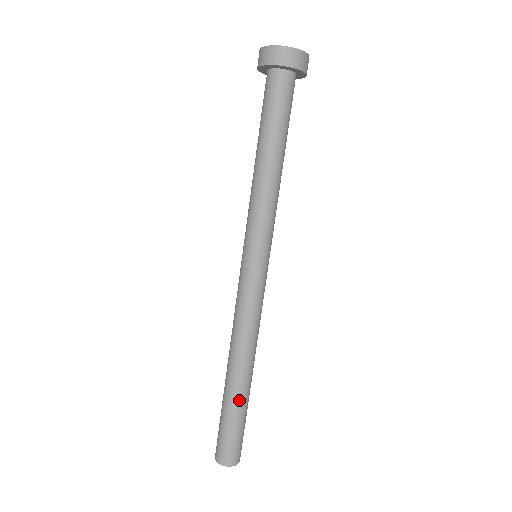
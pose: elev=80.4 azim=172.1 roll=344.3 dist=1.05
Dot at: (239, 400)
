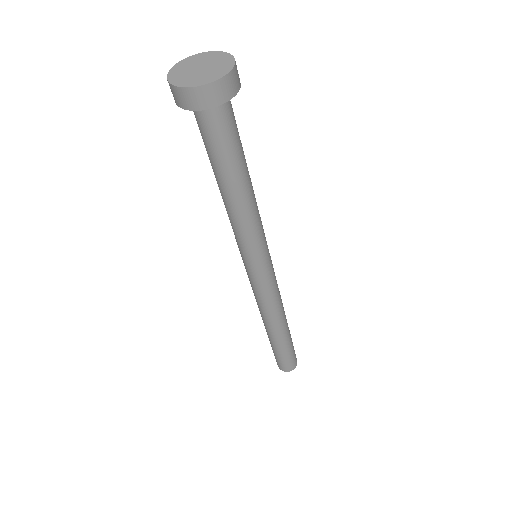
Dot at: (272, 341)
